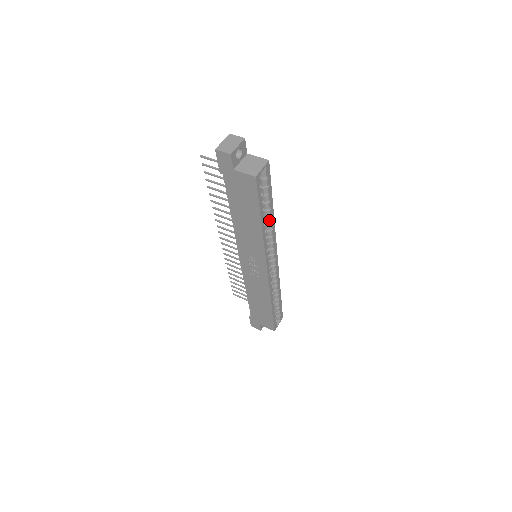
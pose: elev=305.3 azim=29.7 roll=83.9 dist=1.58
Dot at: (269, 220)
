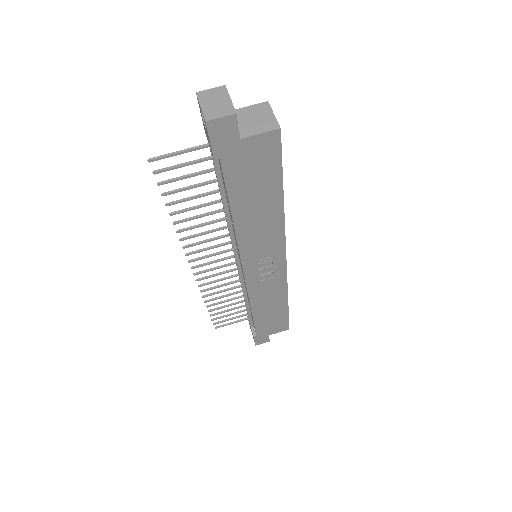
Dot at: occluded
